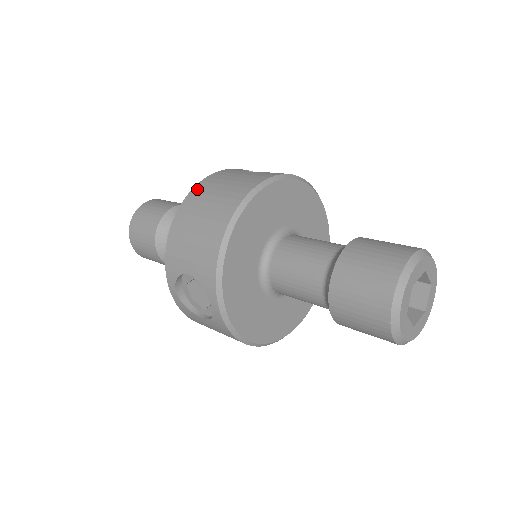
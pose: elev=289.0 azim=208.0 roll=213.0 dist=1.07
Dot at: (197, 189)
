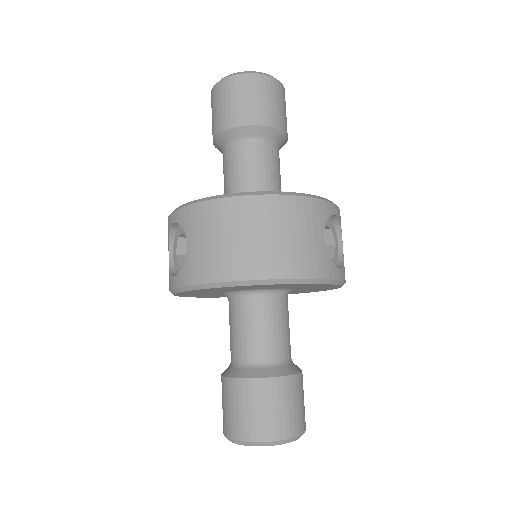
Dot at: (274, 202)
